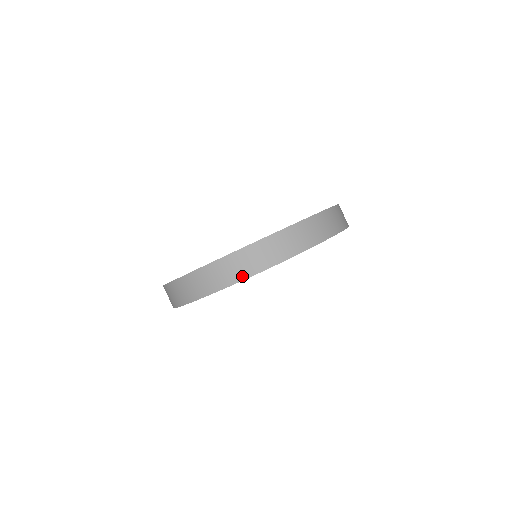
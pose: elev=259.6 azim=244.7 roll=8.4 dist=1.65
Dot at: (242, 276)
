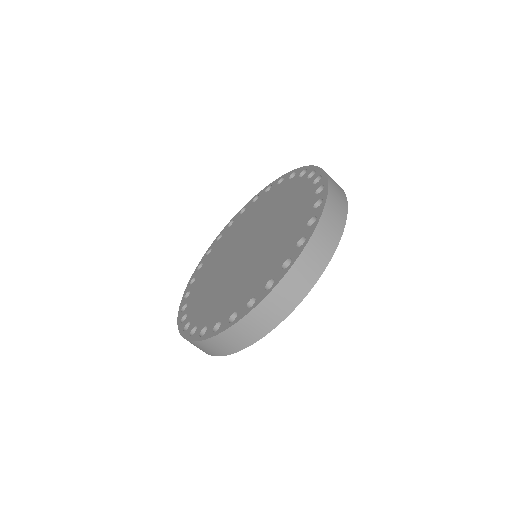
Dot at: (321, 269)
